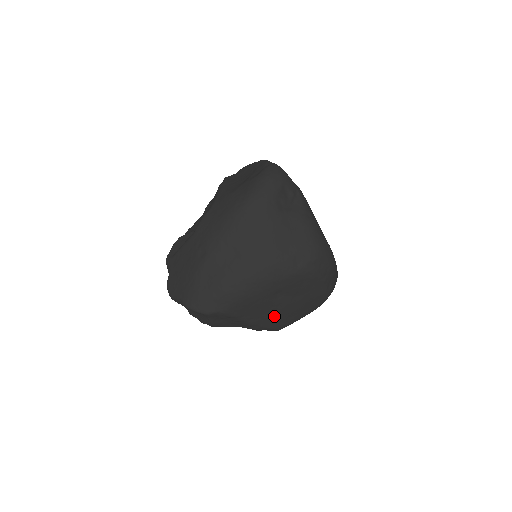
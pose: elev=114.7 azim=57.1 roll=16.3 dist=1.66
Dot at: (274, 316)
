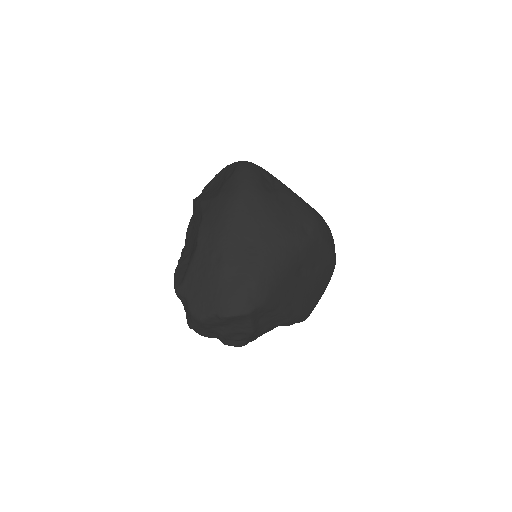
Dot at: (302, 298)
